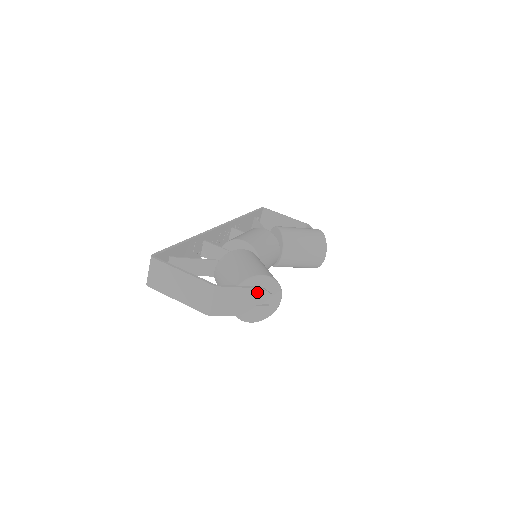
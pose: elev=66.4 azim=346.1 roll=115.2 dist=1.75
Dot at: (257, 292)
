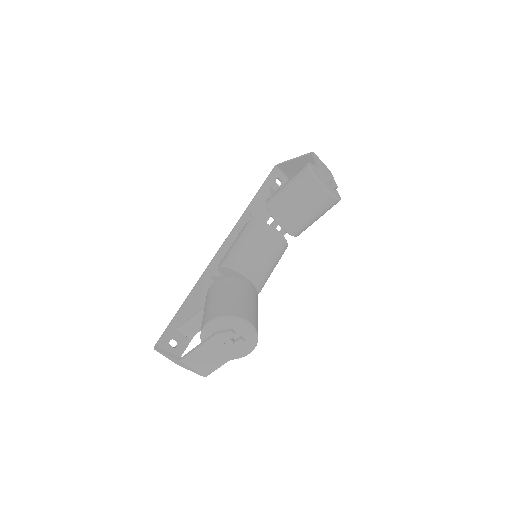
Dot at: (216, 339)
